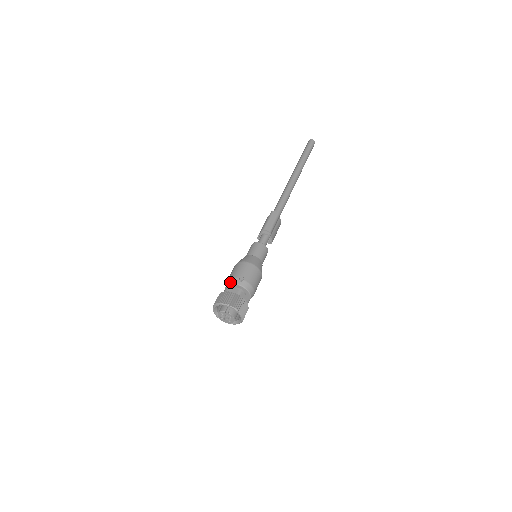
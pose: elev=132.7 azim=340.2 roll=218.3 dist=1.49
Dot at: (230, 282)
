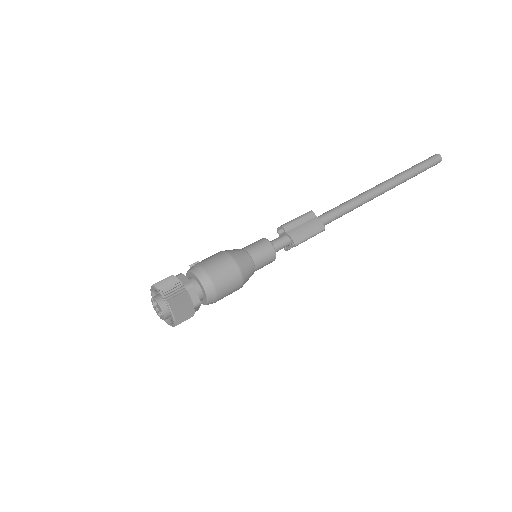
Dot at: occluded
